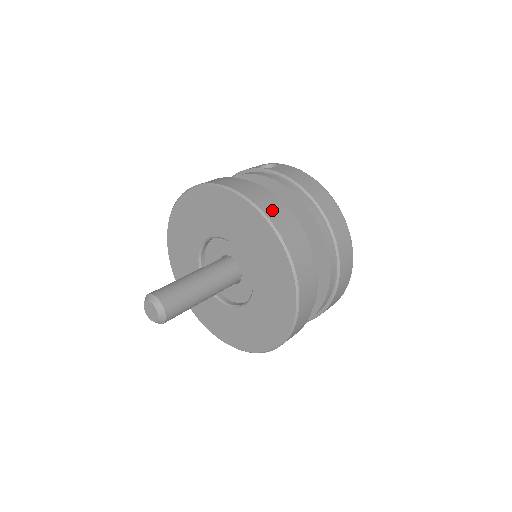
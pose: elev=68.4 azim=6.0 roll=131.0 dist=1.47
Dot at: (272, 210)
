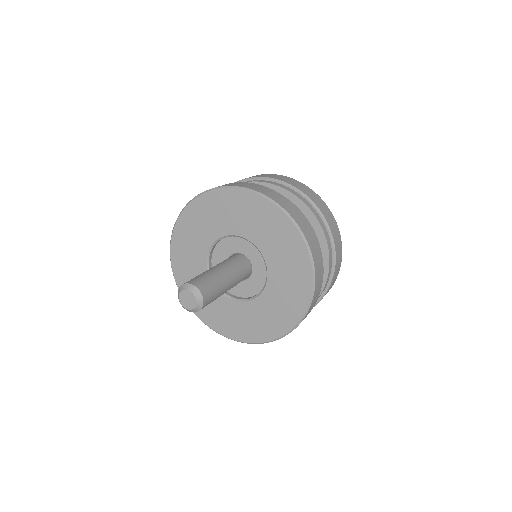
Dot at: (259, 189)
